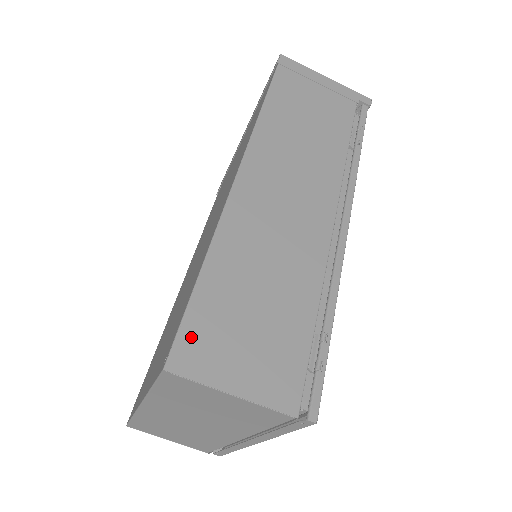
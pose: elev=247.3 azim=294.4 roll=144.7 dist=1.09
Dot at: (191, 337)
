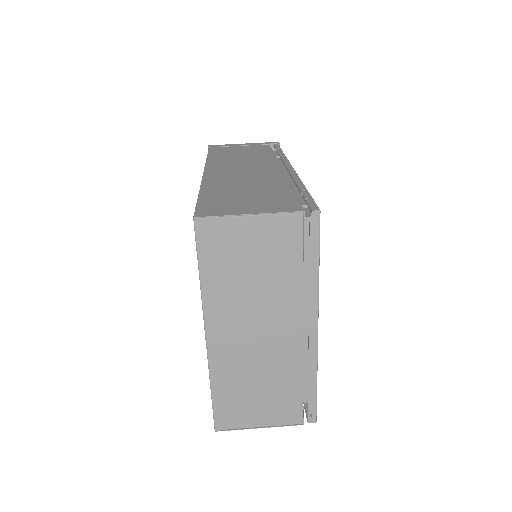
Dot at: (206, 207)
